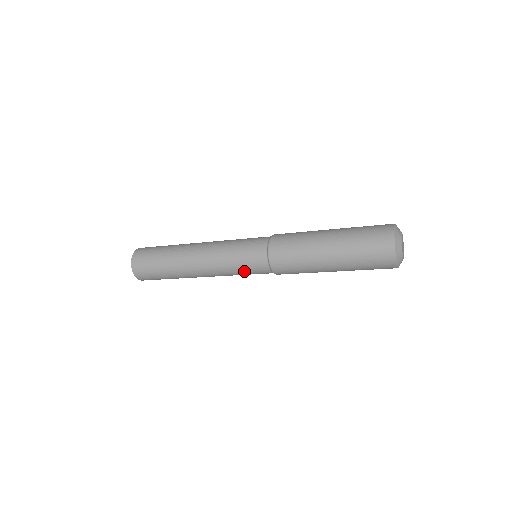
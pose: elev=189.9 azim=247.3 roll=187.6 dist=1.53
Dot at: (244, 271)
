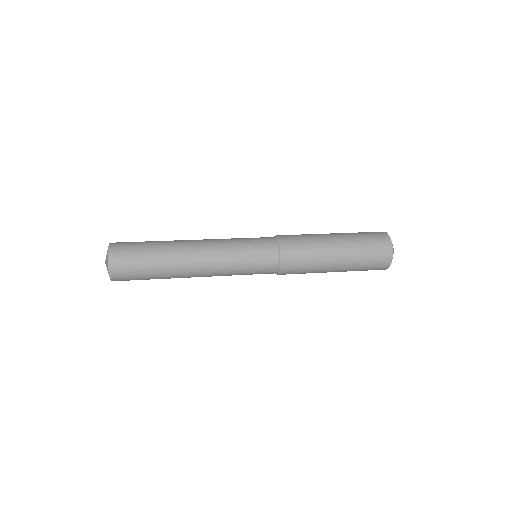
Dot at: occluded
